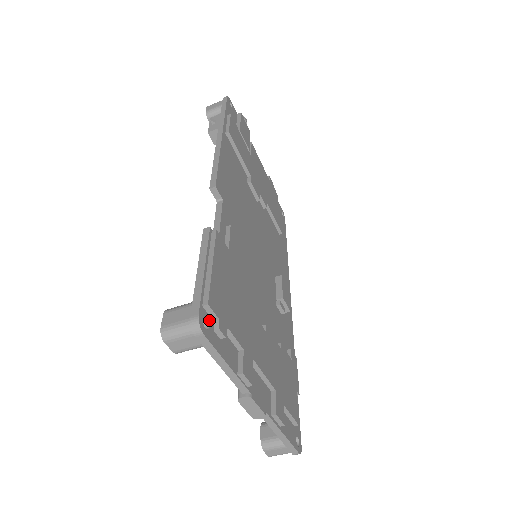
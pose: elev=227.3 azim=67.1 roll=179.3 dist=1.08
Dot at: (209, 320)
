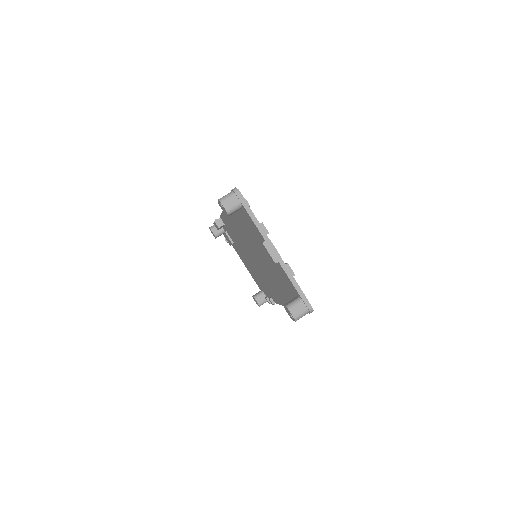
Dot at: occluded
